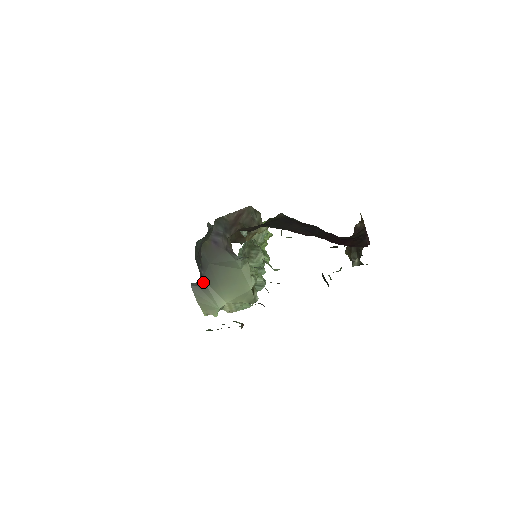
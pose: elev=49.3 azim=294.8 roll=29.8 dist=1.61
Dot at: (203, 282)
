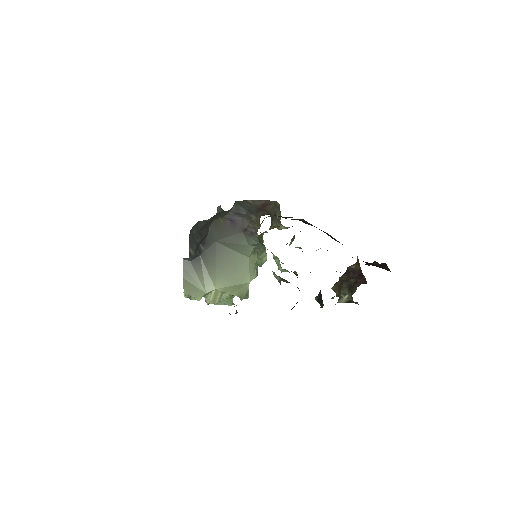
Dot at: (199, 259)
